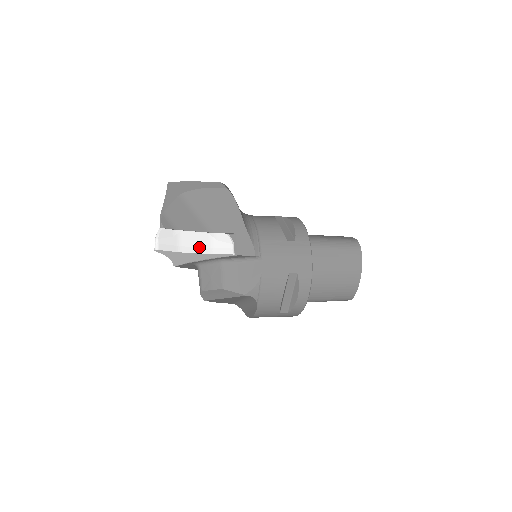
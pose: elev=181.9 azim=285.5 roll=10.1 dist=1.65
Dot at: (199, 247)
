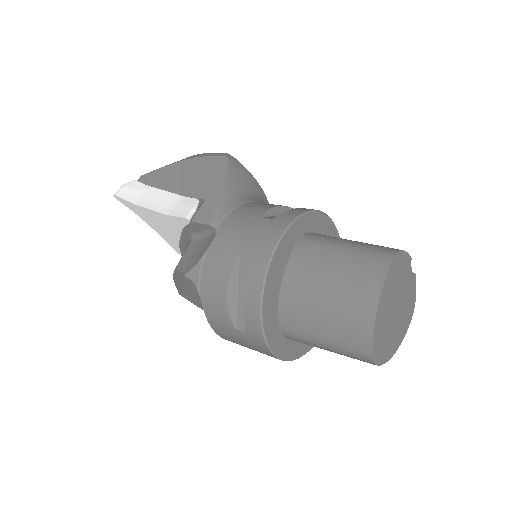
Dot at: (159, 205)
